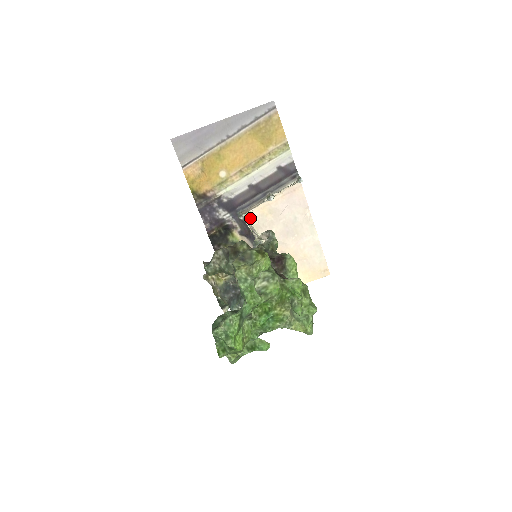
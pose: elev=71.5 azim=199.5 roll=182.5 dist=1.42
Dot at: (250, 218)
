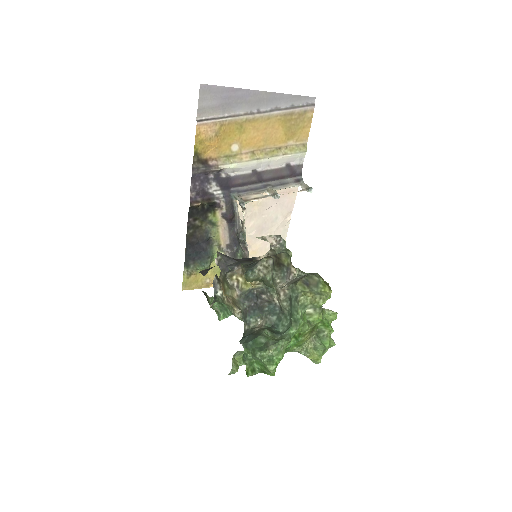
Dot at: (238, 203)
